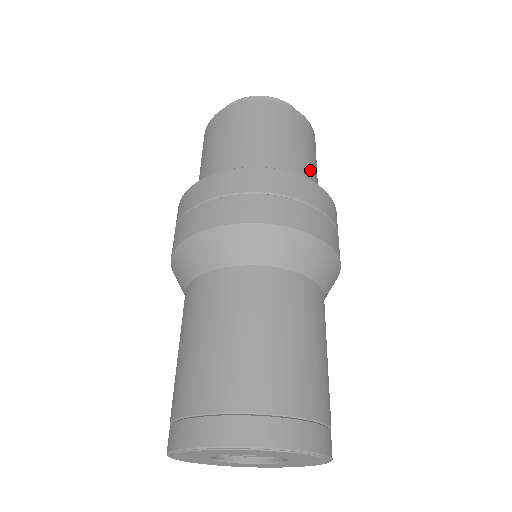
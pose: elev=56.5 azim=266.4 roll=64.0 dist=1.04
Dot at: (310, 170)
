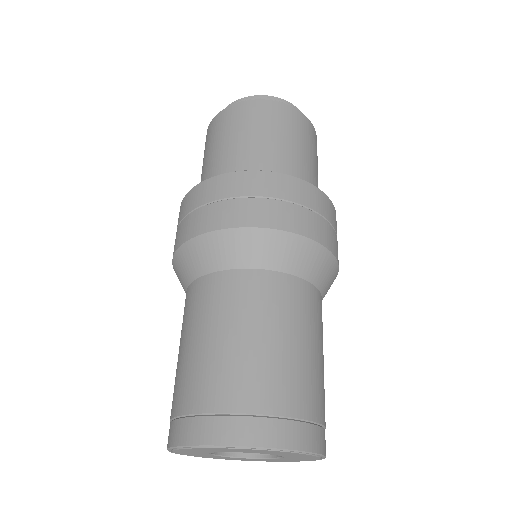
Dot at: (311, 172)
